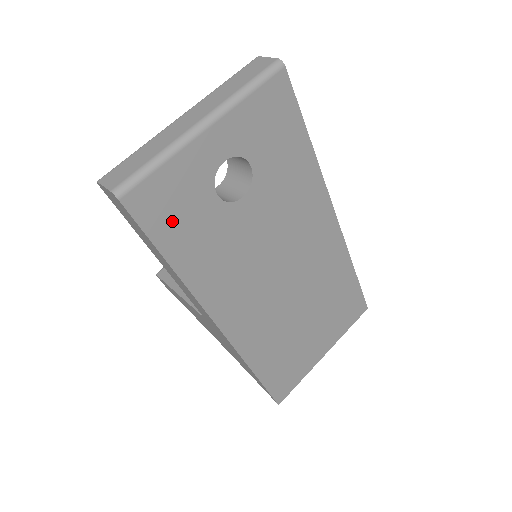
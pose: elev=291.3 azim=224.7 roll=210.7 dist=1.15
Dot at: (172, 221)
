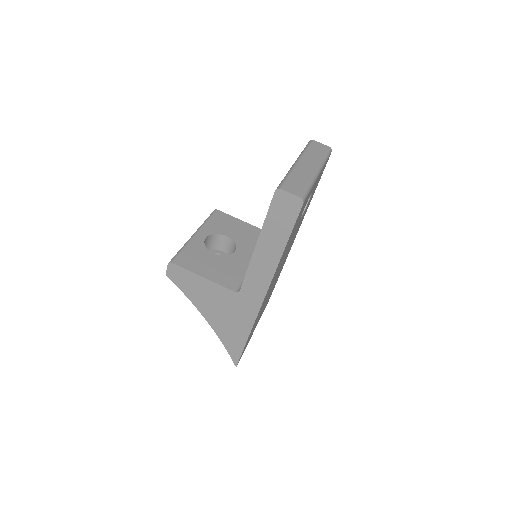
Dot at: occluded
